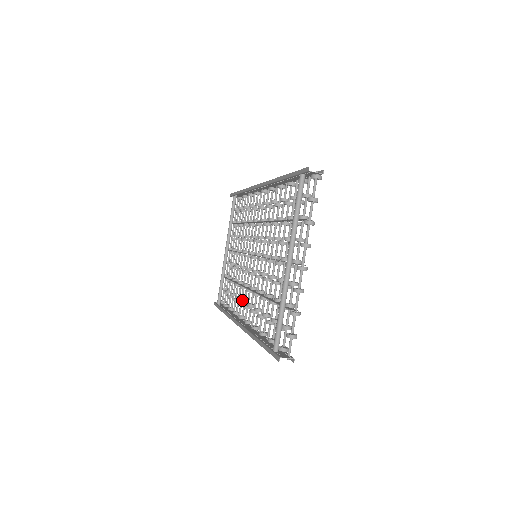
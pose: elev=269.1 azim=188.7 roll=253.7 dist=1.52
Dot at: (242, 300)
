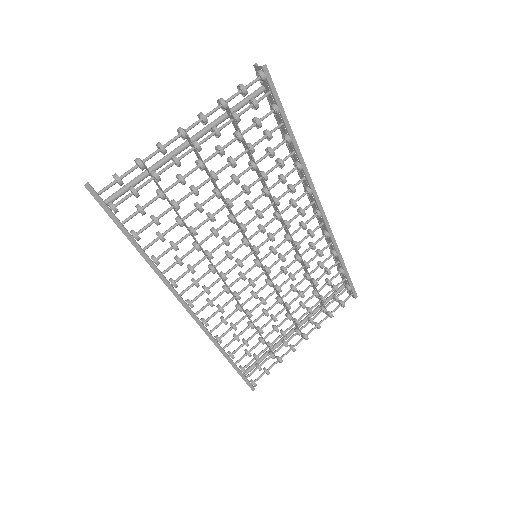
Dot at: occluded
